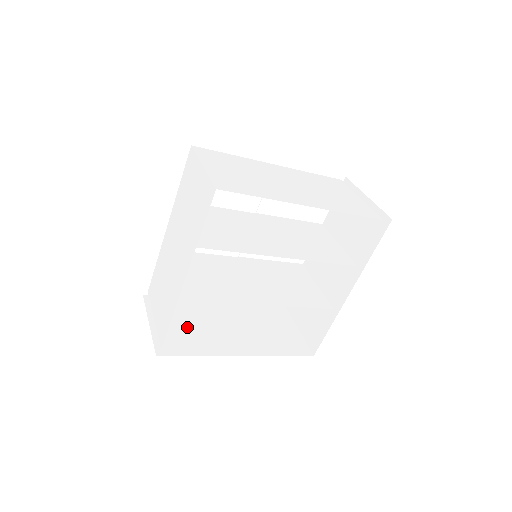
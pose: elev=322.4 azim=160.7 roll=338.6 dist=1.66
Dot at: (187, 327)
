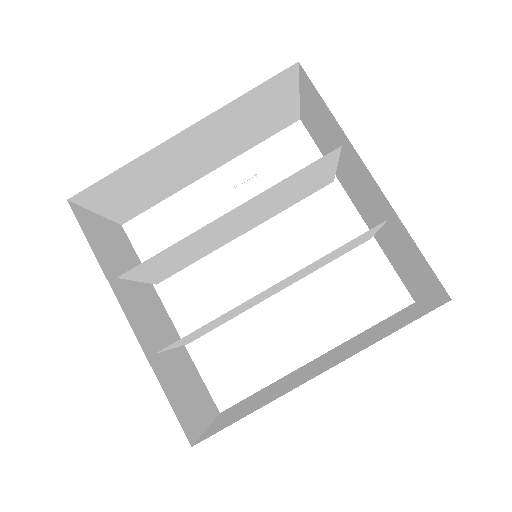
Dot at: (255, 401)
